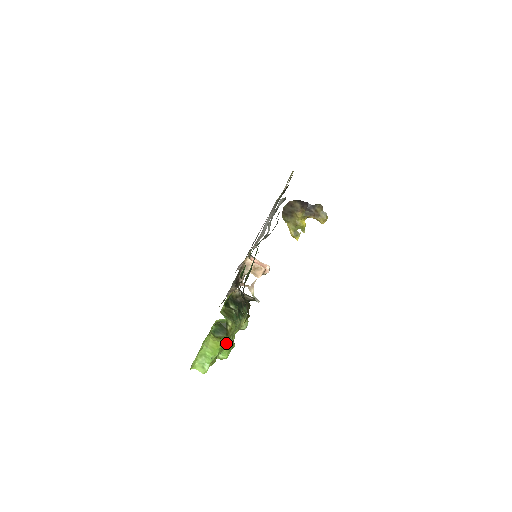
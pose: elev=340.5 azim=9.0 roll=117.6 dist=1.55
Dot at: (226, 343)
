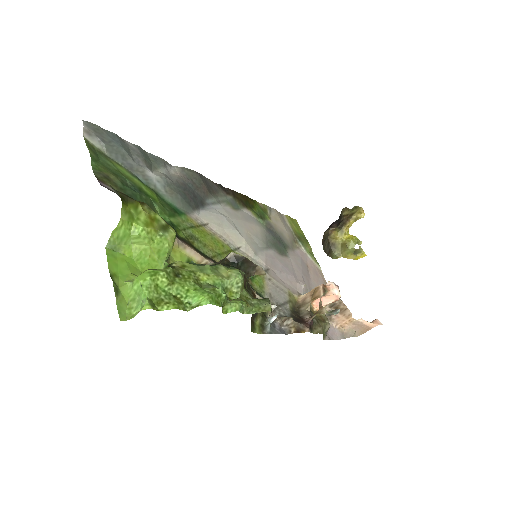
Dot at: (166, 269)
